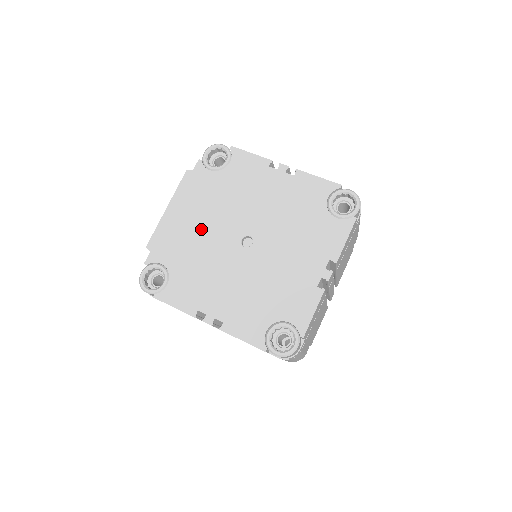
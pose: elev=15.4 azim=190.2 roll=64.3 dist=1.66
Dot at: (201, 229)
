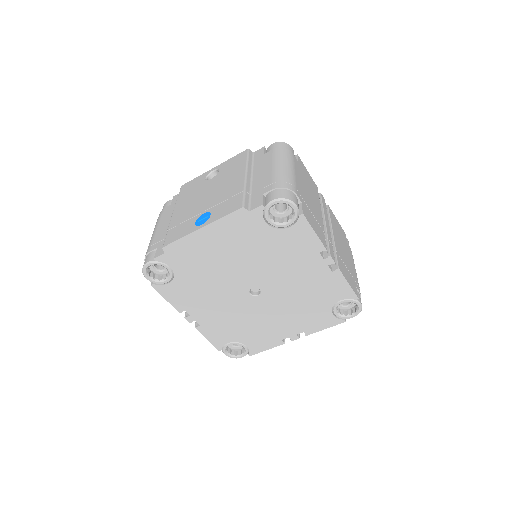
Dot at: (223, 263)
